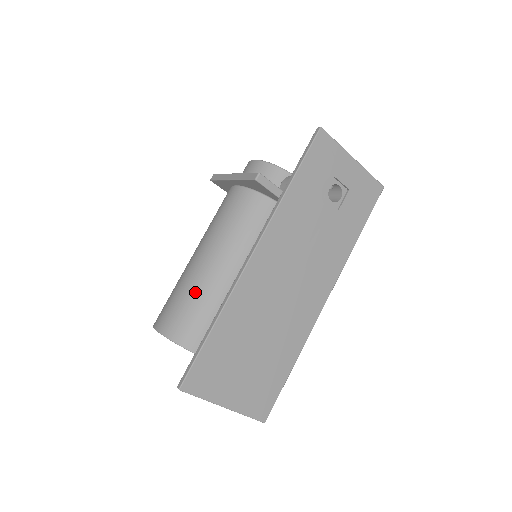
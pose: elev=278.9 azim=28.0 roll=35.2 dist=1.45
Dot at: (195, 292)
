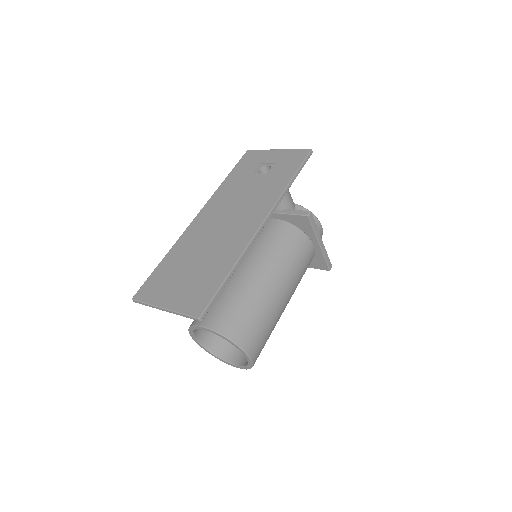
Dot at: occluded
